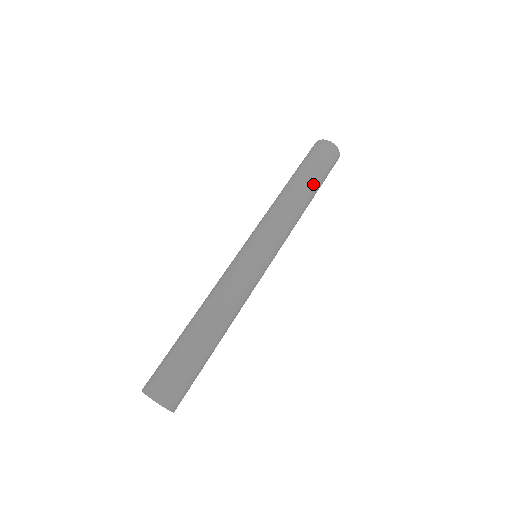
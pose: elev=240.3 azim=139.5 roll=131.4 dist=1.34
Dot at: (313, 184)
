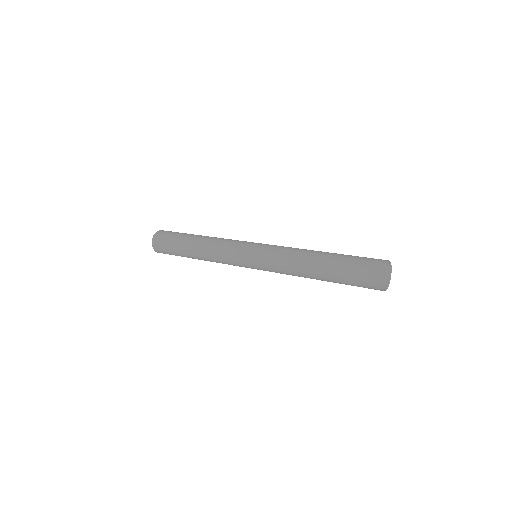
Dot at: occluded
